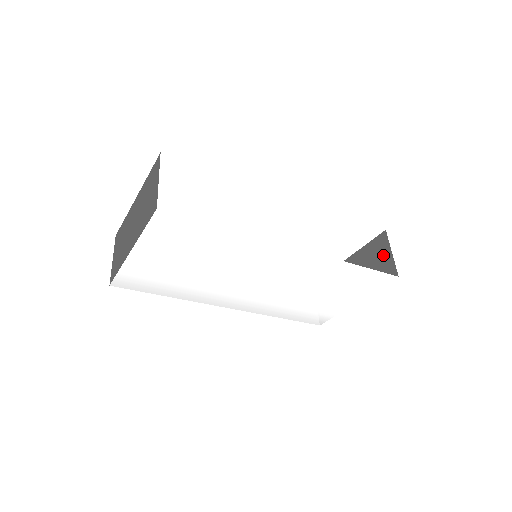
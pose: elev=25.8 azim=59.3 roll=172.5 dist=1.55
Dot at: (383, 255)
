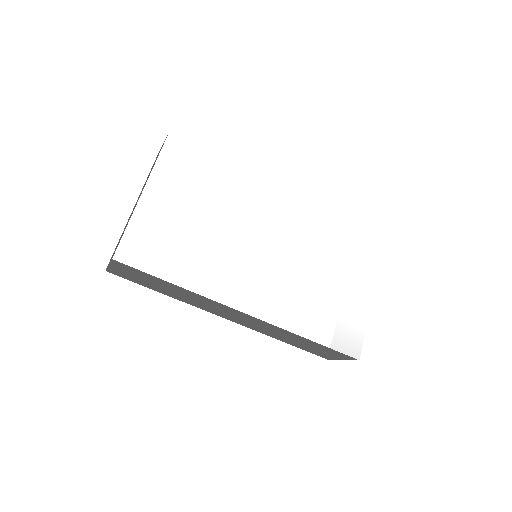
Dot at: occluded
